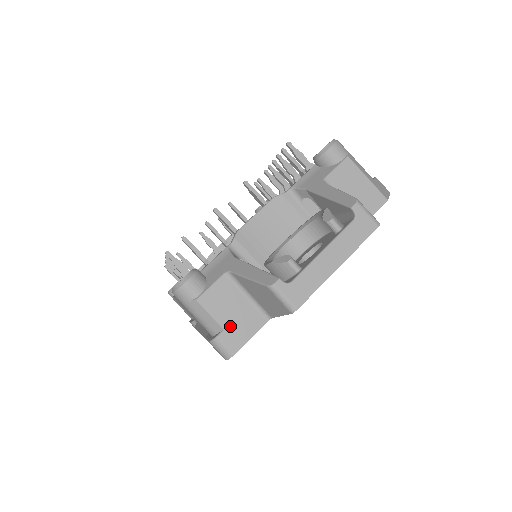
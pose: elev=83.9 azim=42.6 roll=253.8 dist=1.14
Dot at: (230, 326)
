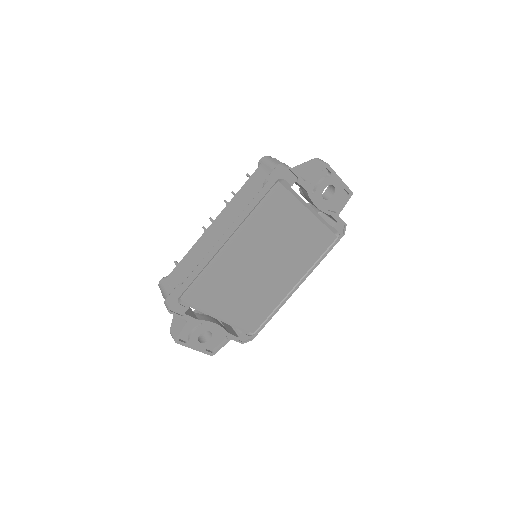
Dot at: occluded
